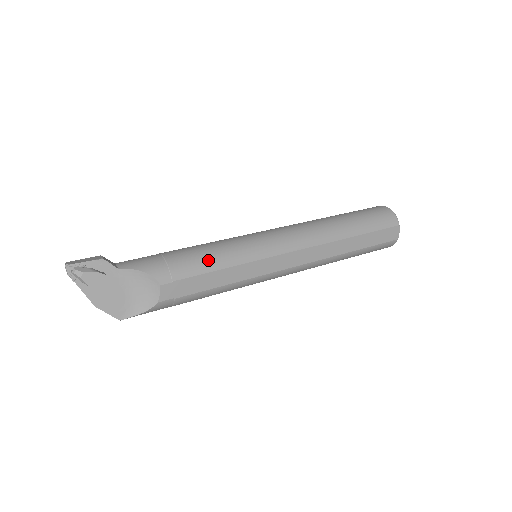
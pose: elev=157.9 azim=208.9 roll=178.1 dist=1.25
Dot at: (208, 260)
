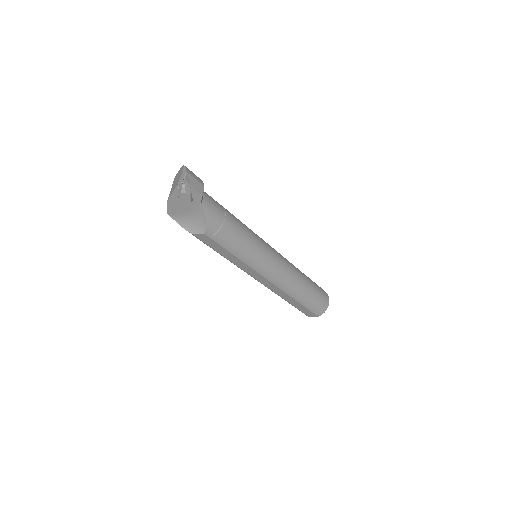
Dot at: (236, 247)
